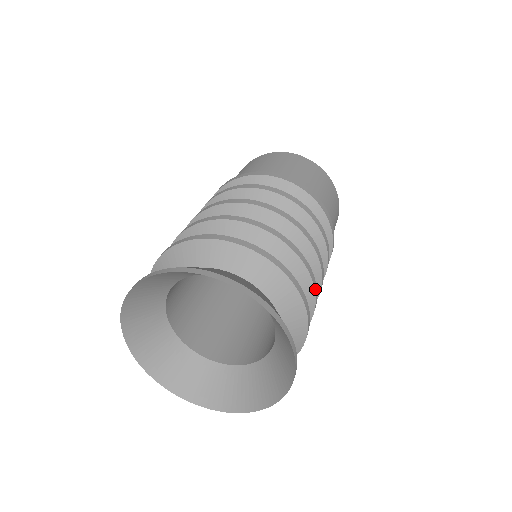
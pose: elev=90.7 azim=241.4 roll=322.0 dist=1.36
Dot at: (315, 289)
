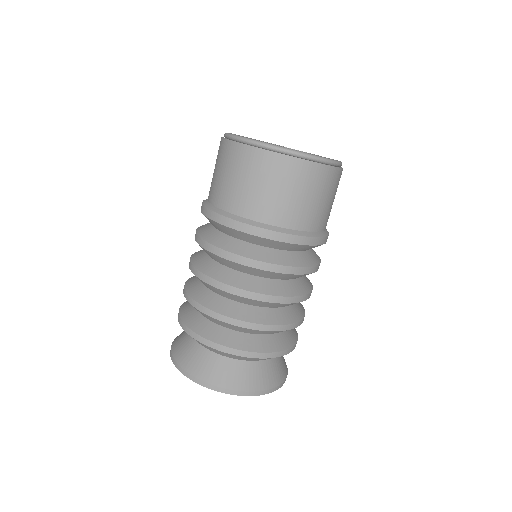
Dot at: (301, 323)
